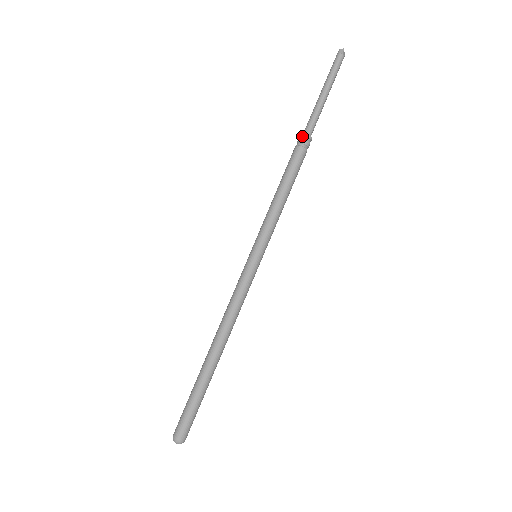
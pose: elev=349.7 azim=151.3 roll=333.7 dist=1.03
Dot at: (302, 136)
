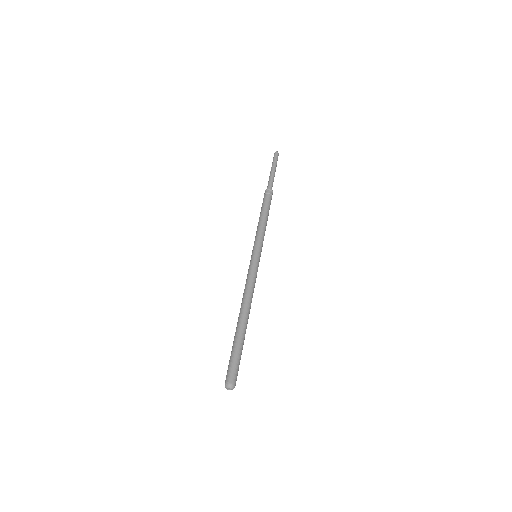
Dot at: (270, 190)
